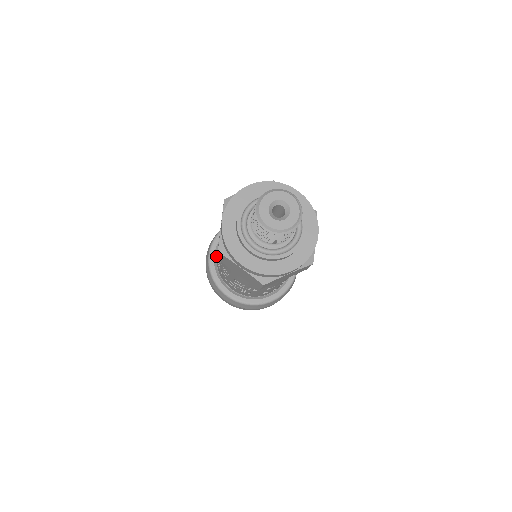
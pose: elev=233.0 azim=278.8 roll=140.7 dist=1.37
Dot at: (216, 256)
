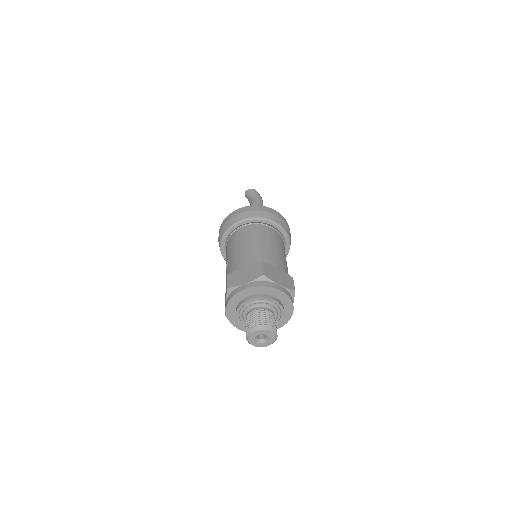
Dot at: (226, 245)
